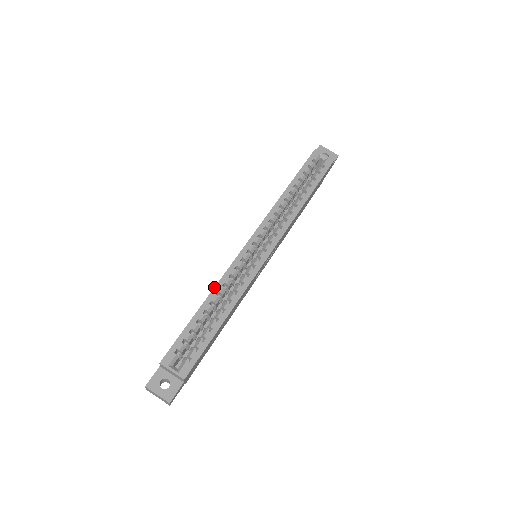
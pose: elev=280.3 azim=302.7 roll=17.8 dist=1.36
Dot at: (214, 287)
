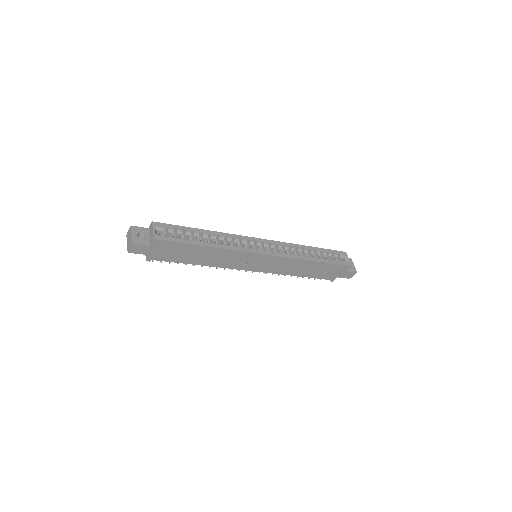
Dot at: occluded
